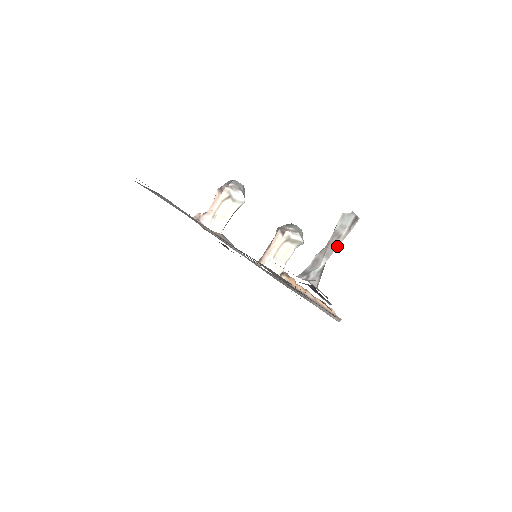
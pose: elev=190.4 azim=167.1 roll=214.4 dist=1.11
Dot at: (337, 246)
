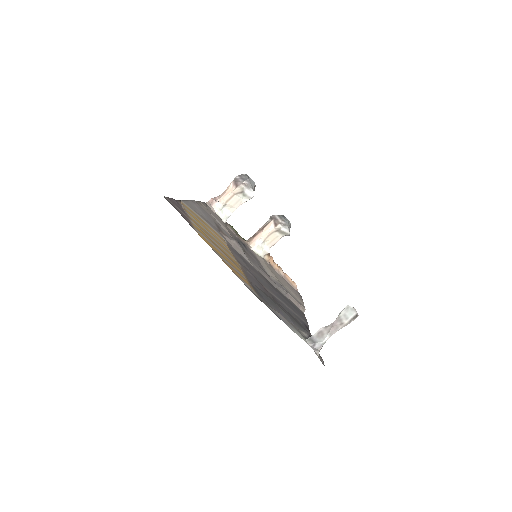
Dot at: occluded
